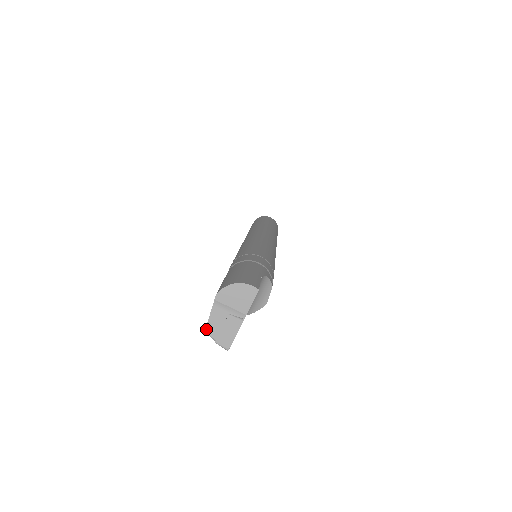
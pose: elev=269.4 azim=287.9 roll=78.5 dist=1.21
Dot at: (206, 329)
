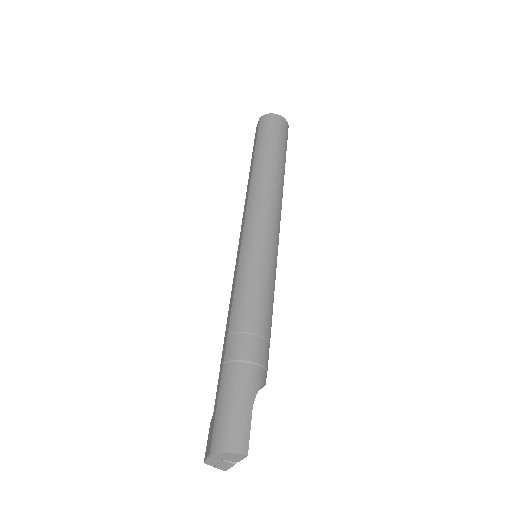
Dot at: occluded
